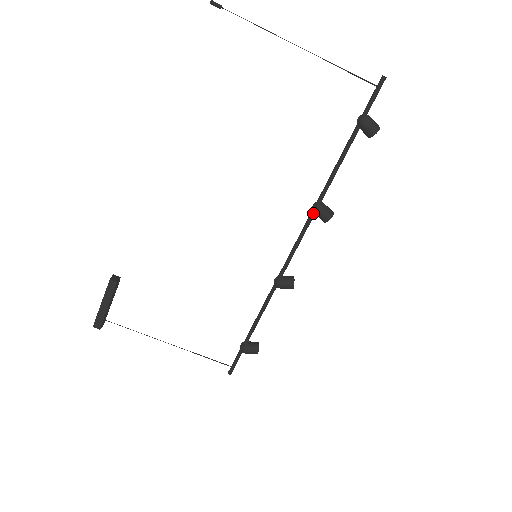
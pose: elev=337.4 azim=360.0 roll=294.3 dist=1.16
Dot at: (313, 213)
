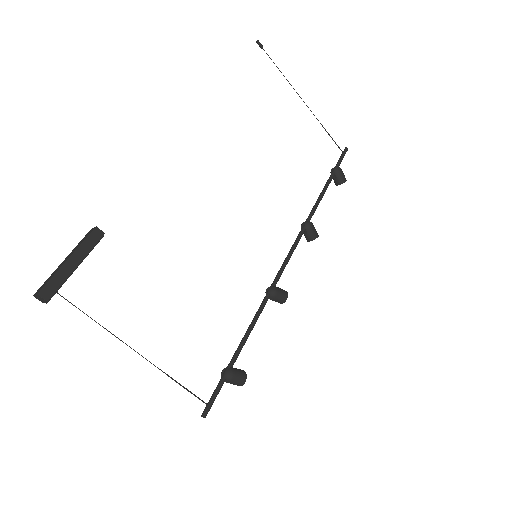
Dot at: (304, 229)
